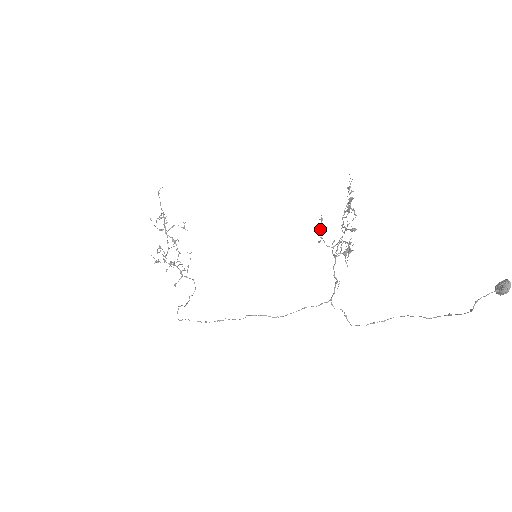
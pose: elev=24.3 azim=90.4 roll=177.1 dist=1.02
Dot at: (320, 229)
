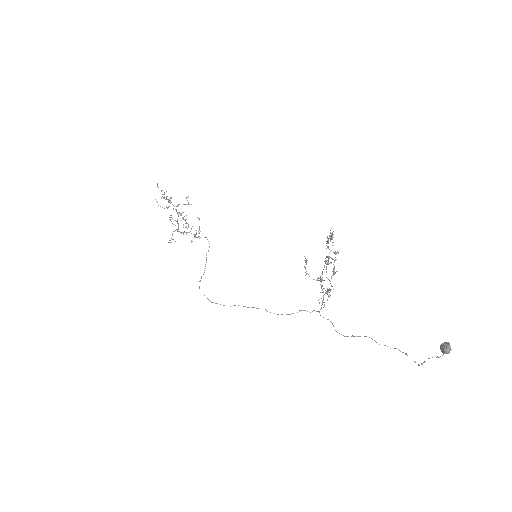
Dot at: occluded
